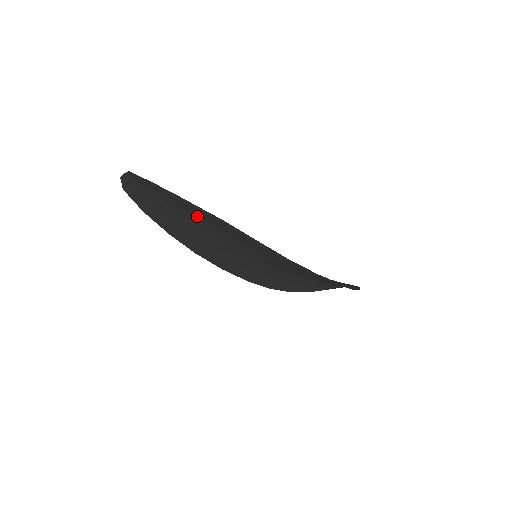
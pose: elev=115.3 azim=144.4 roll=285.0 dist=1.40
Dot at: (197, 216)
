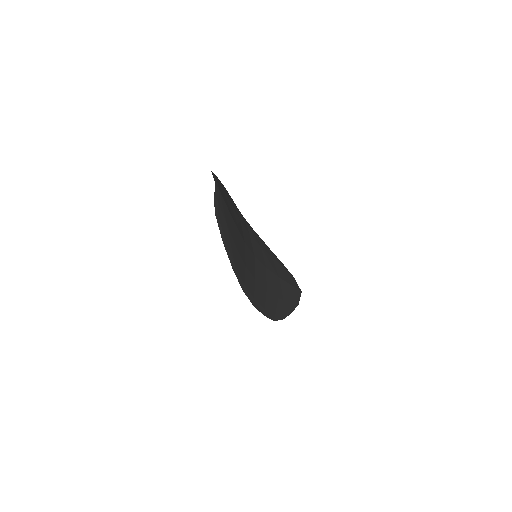
Dot at: occluded
